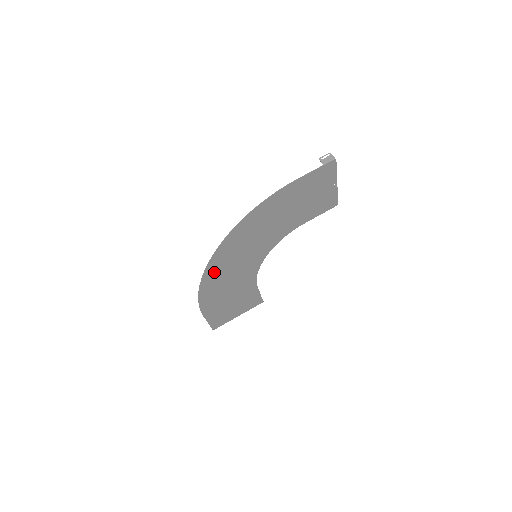
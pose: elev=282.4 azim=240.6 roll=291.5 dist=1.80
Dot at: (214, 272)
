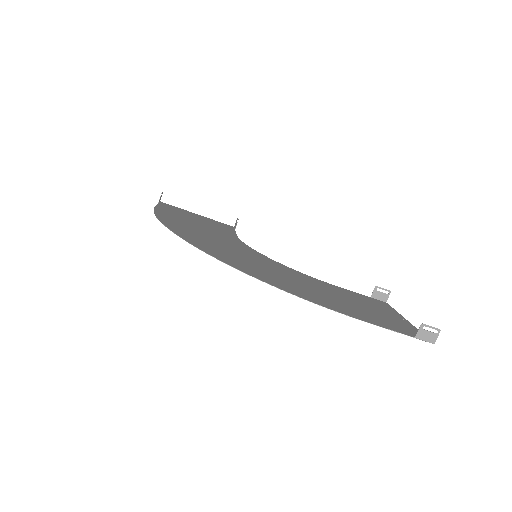
Dot at: (193, 238)
